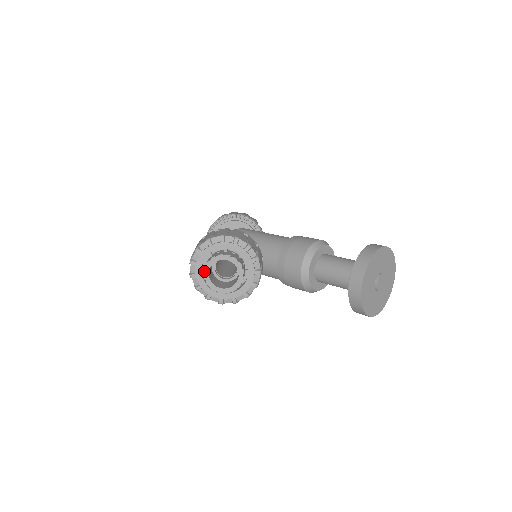
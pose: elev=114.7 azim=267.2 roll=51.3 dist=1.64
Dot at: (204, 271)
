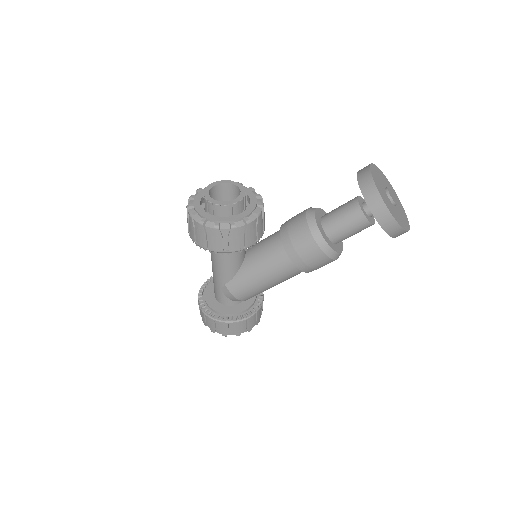
Dot at: (204, 190)
